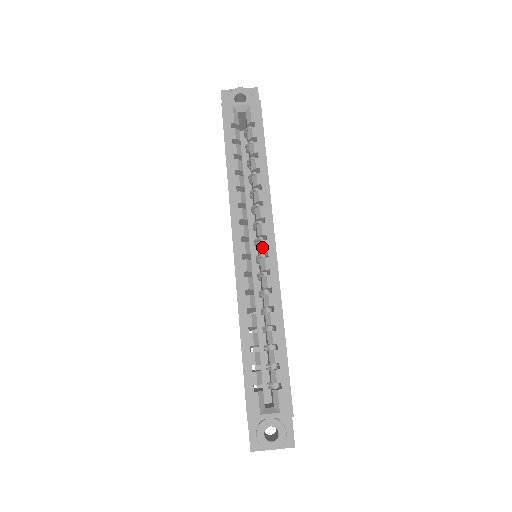
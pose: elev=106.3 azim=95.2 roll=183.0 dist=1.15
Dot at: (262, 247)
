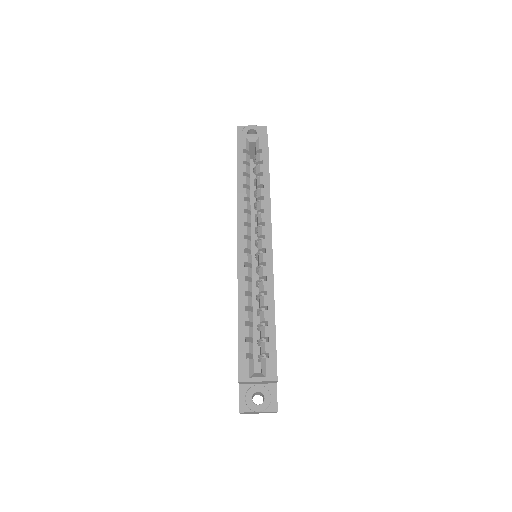
Dot at: (261, 244)
